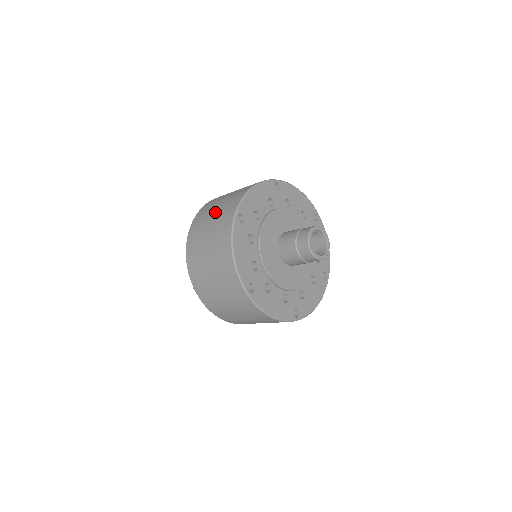
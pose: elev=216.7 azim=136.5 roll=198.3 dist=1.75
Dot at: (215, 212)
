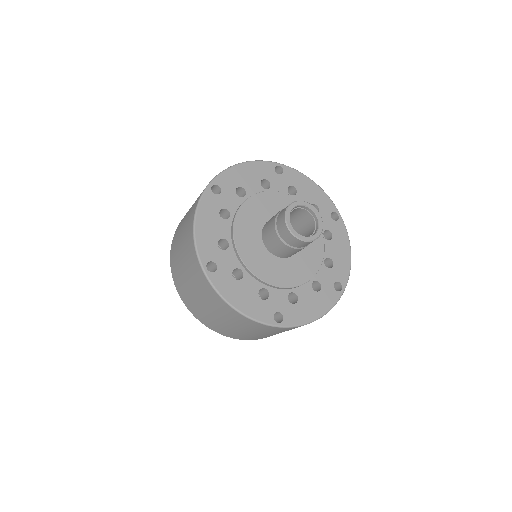
Dot at: occluded
